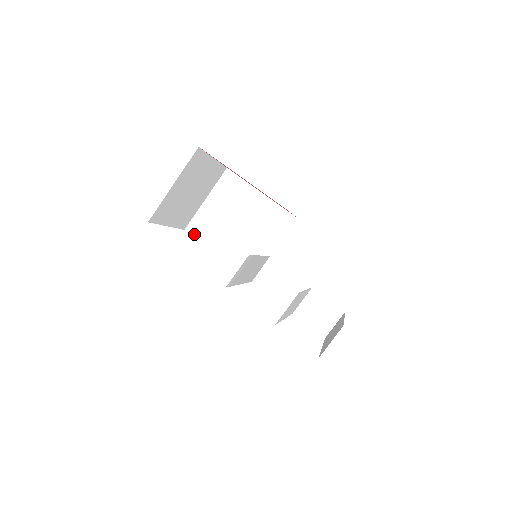
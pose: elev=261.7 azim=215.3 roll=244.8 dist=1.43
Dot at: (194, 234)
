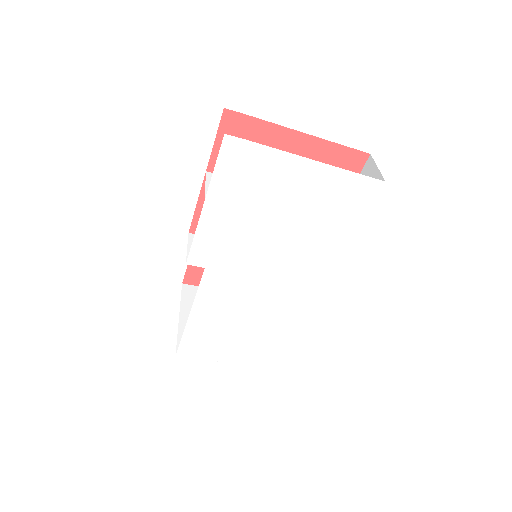
Dot at: (280, 358)
